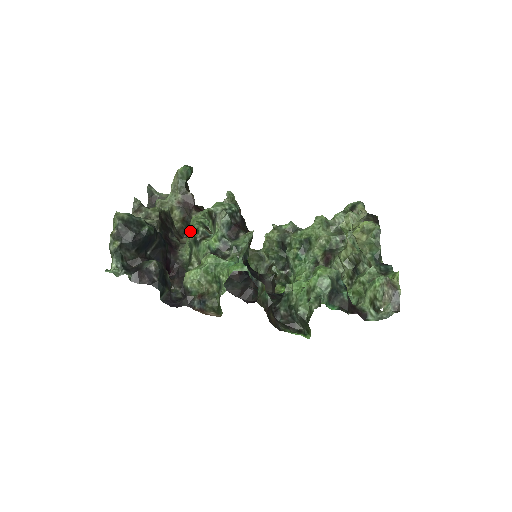
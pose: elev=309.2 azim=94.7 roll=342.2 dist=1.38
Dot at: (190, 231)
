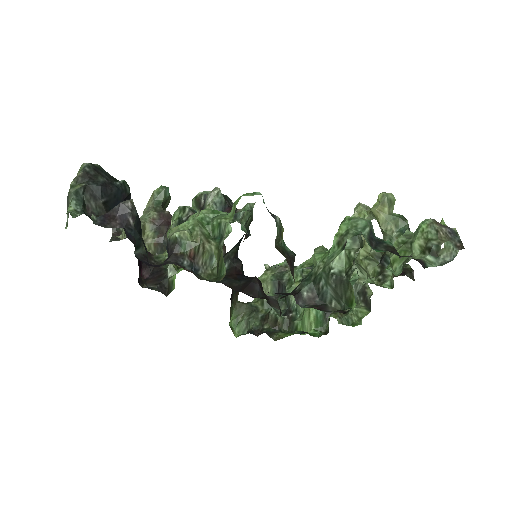
Dot at: occluded
